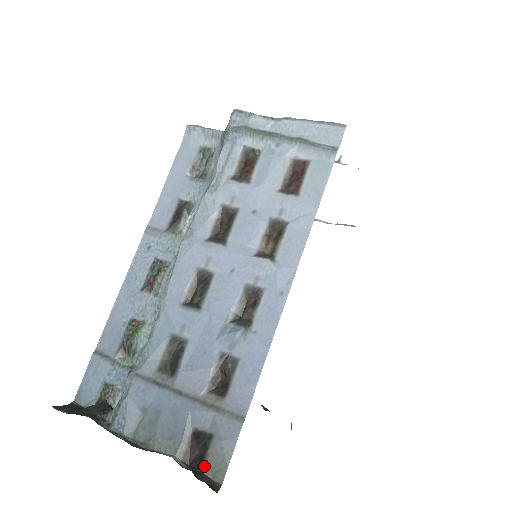
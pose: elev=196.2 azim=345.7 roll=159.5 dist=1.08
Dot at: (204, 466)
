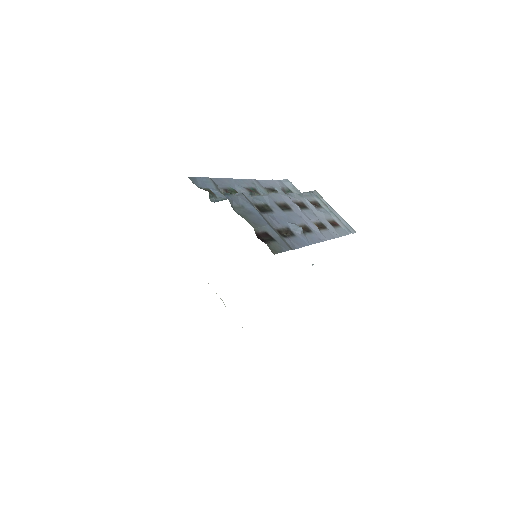
Dot at: (268, 243)
